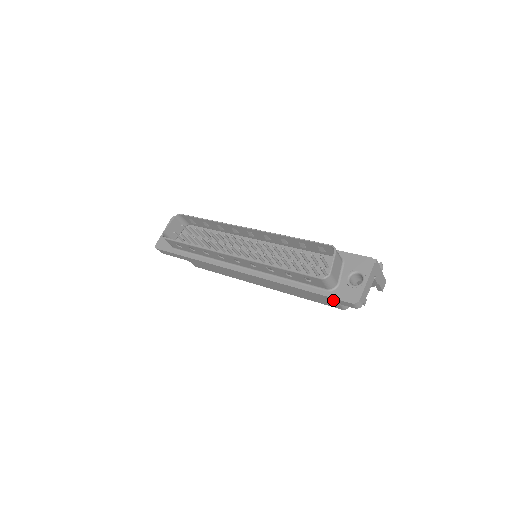
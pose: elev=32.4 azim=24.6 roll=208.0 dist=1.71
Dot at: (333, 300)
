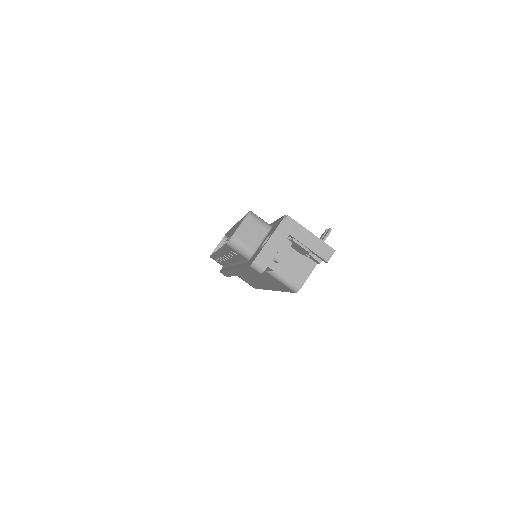
Dot at: (251, 270)
